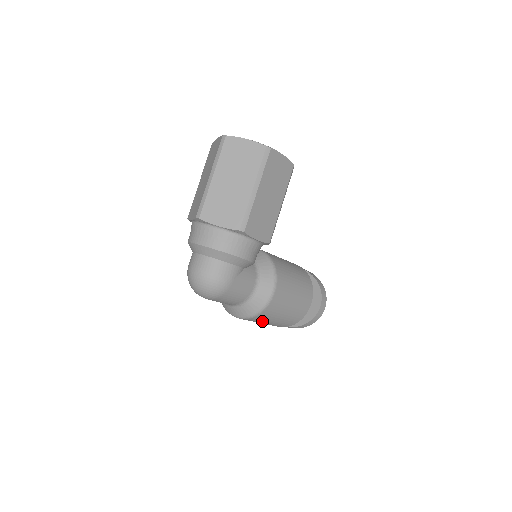
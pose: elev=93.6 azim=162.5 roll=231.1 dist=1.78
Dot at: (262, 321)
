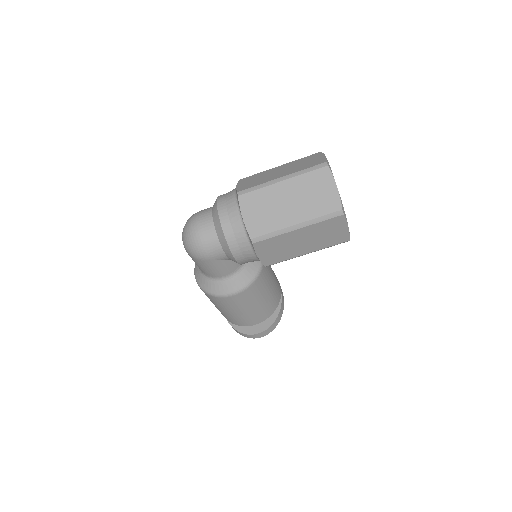
Dot at: occluded
